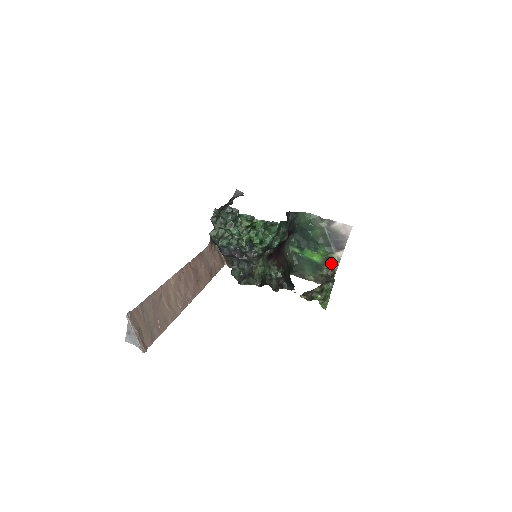
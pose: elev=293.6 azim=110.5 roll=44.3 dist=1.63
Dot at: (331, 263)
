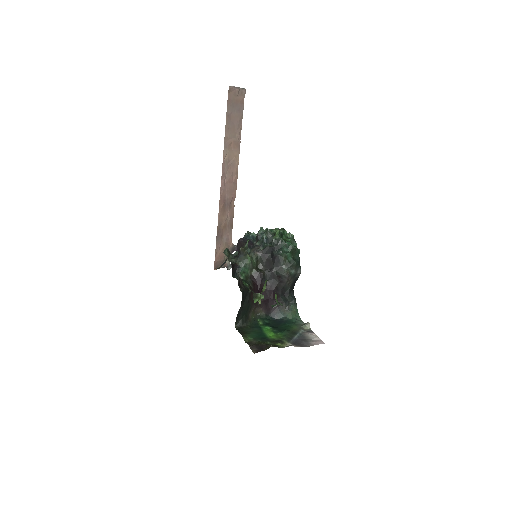
Dot at: (279, 343)
